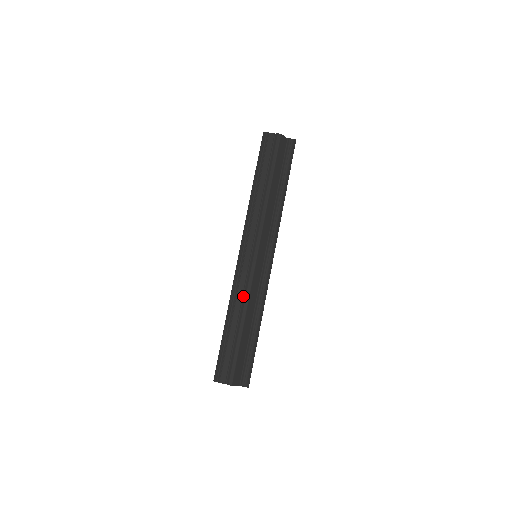
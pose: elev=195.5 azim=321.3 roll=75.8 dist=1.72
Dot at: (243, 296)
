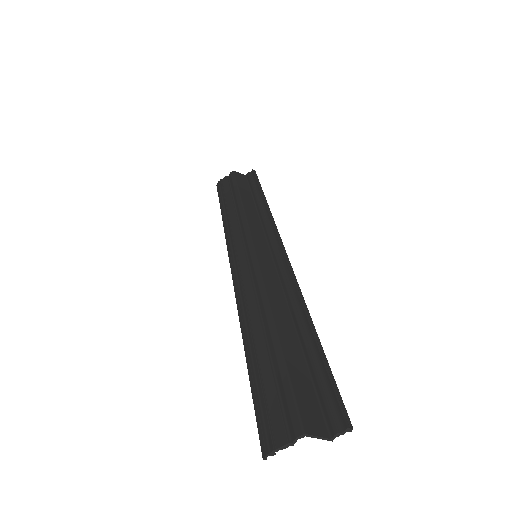
Dot at: (257, 298)
